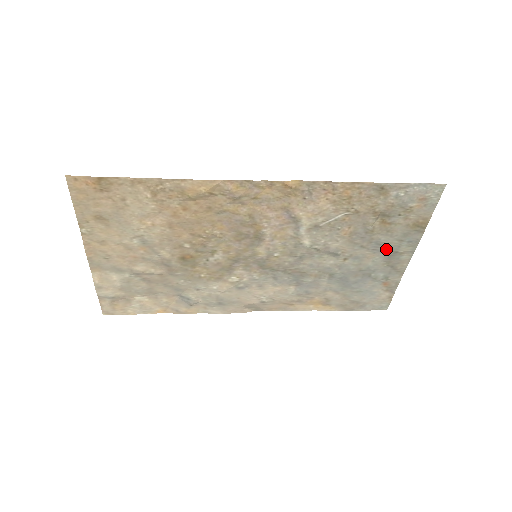
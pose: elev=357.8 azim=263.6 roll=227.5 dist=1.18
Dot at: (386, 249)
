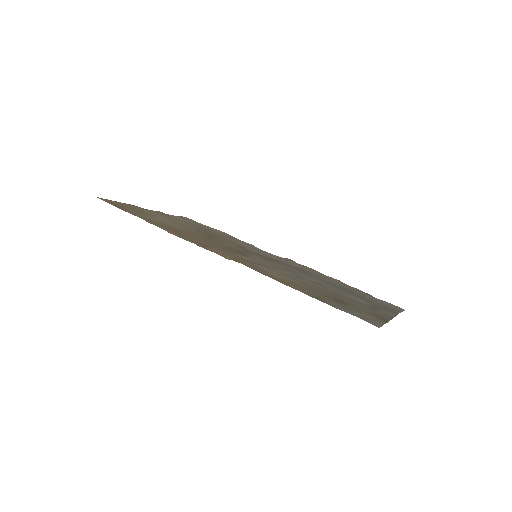
Dot at: (363, 304)
